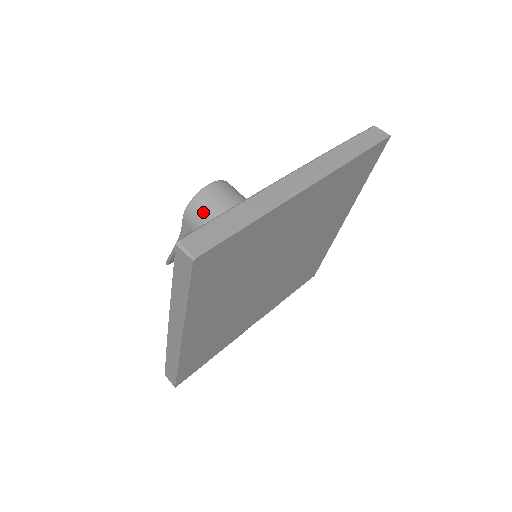
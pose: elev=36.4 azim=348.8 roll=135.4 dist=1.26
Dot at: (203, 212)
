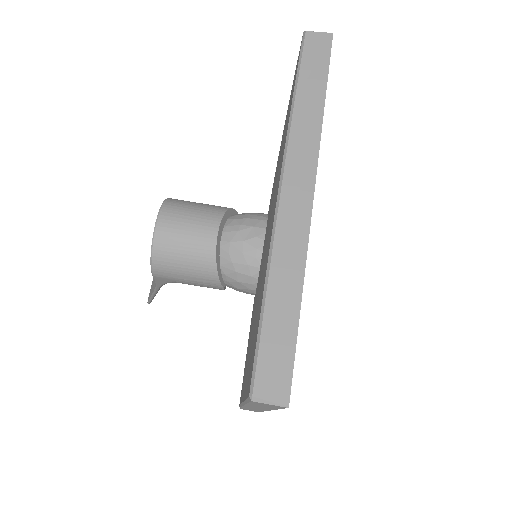
Dot at: (175, 261)
